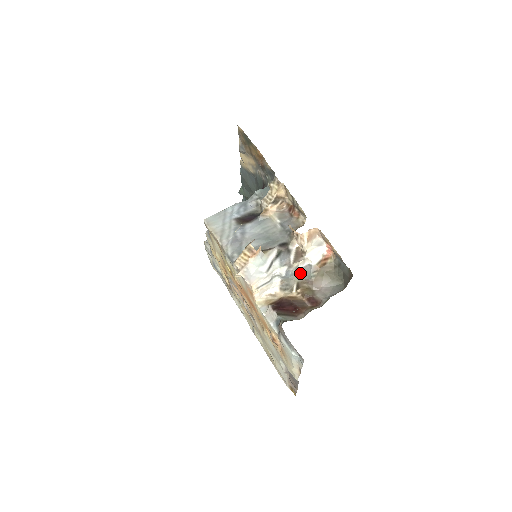
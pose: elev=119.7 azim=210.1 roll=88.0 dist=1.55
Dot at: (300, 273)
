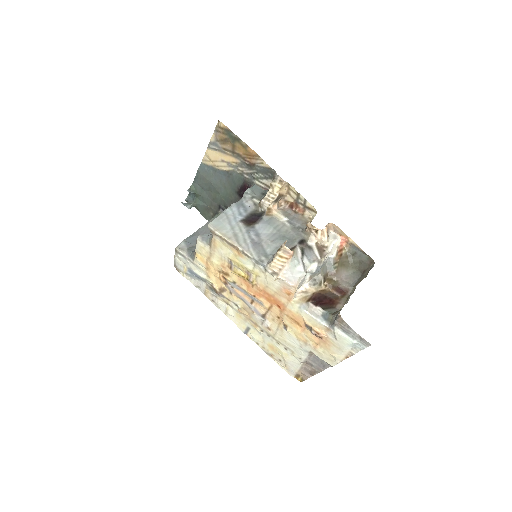
Dot at: (324, 267)
